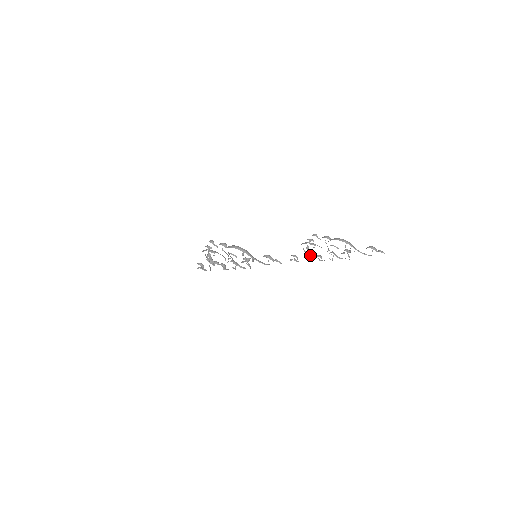
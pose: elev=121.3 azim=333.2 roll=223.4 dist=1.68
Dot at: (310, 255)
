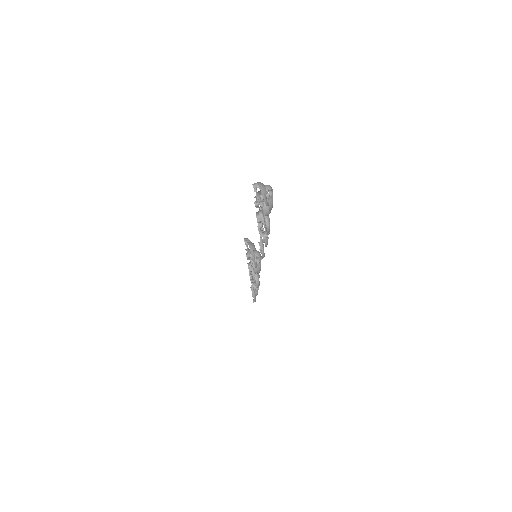
Dot at: occluded
